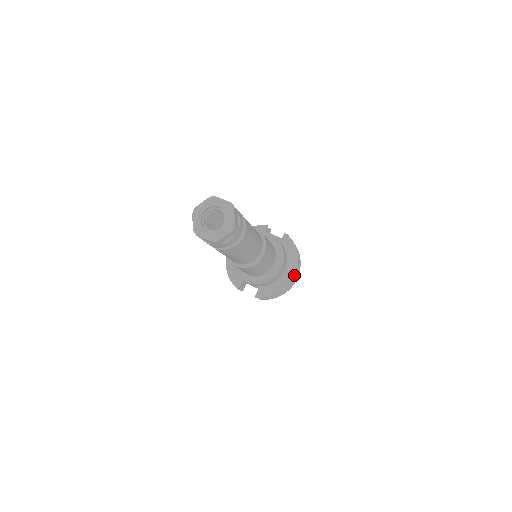
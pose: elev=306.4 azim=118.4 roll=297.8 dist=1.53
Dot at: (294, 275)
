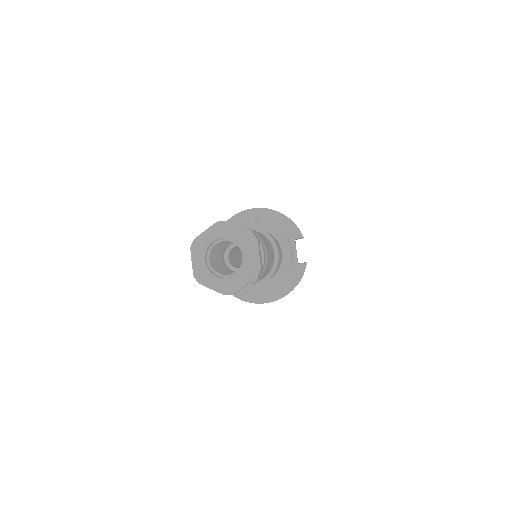
Dot at: (265, 302)
